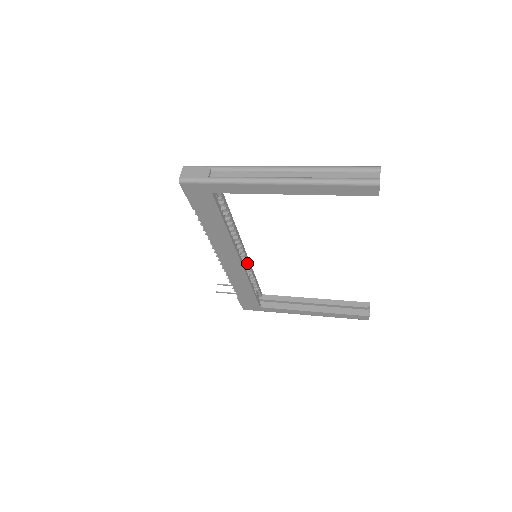
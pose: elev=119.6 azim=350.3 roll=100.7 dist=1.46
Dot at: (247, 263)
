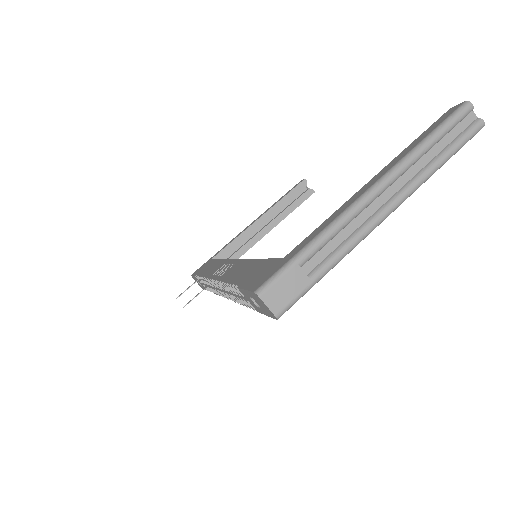
Dot at: occluded
